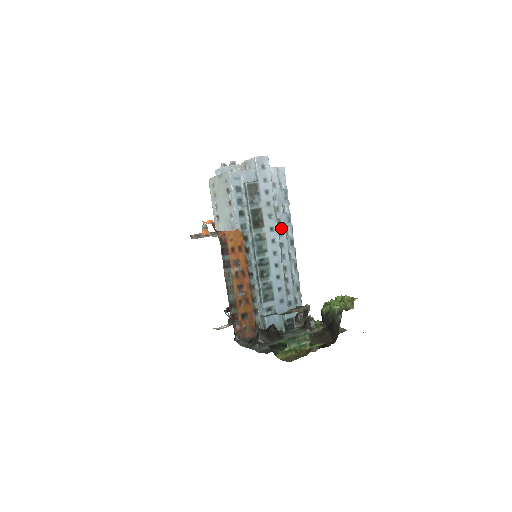
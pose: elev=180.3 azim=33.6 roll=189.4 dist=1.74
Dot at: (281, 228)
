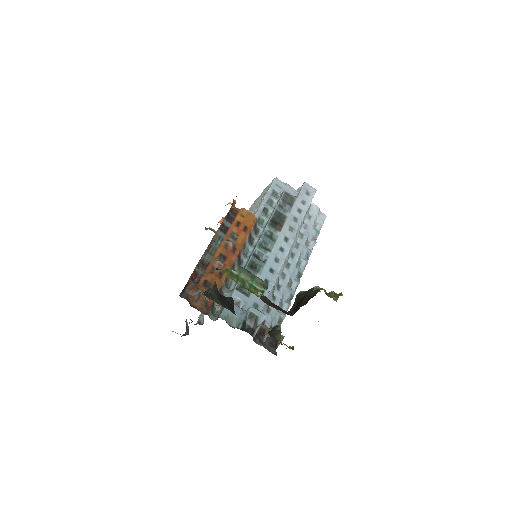
Dot at: (296, 252)
